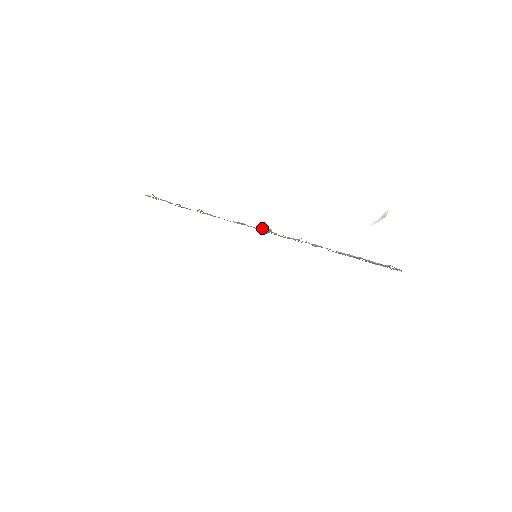
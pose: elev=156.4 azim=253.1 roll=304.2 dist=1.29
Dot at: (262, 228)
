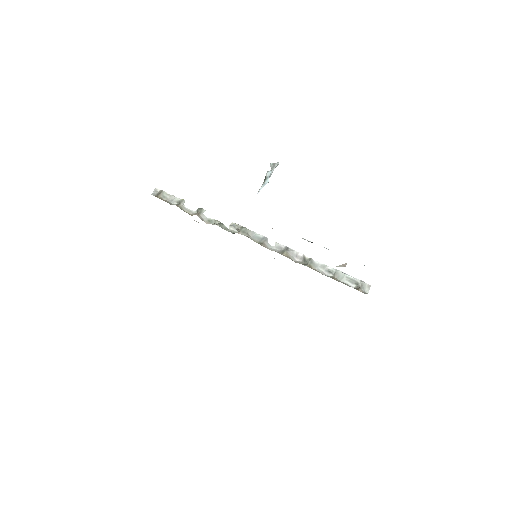
Dot at: (264, 185)
